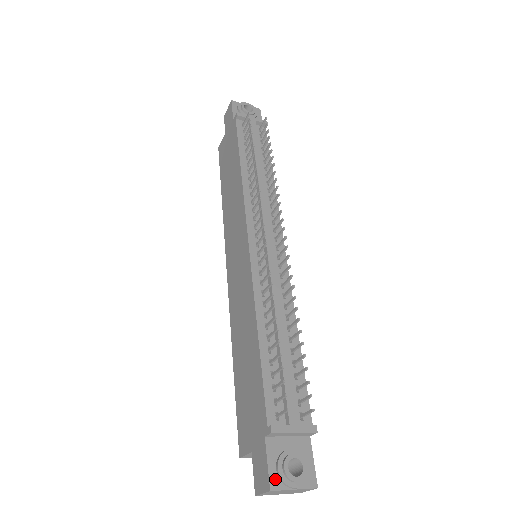
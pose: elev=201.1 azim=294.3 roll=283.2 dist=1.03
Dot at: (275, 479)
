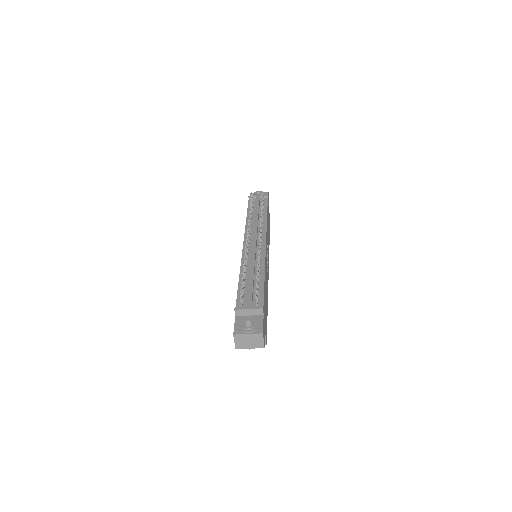
Dot at: (237, 330)
